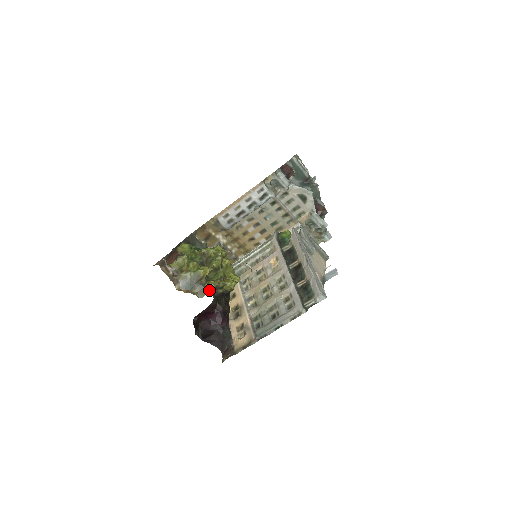
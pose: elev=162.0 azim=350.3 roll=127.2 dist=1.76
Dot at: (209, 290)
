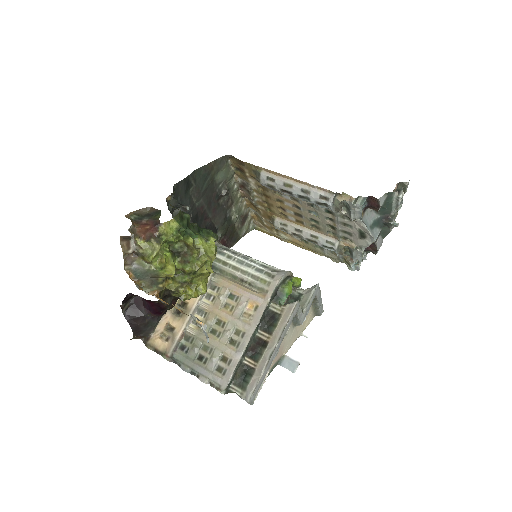
Dot at: (159, 292)
